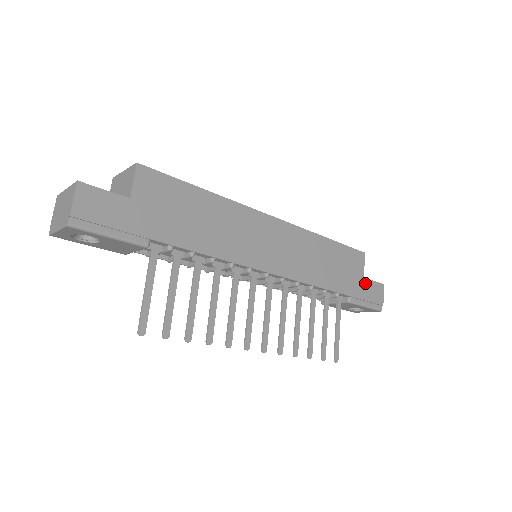
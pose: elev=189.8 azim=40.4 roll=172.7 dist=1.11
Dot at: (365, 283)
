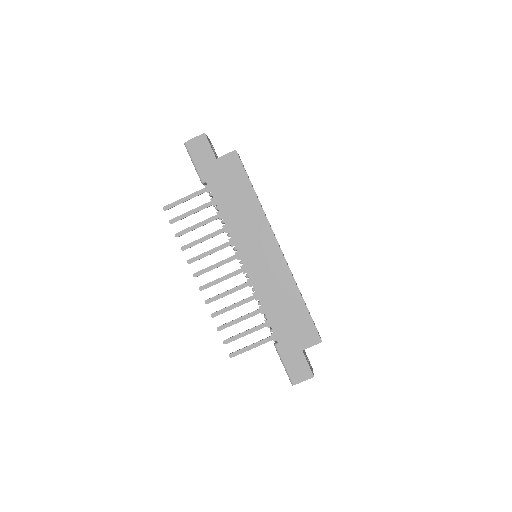
Dot at: (299, 354)
